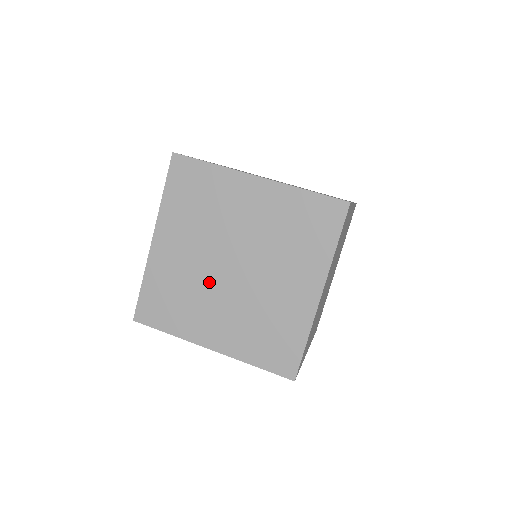
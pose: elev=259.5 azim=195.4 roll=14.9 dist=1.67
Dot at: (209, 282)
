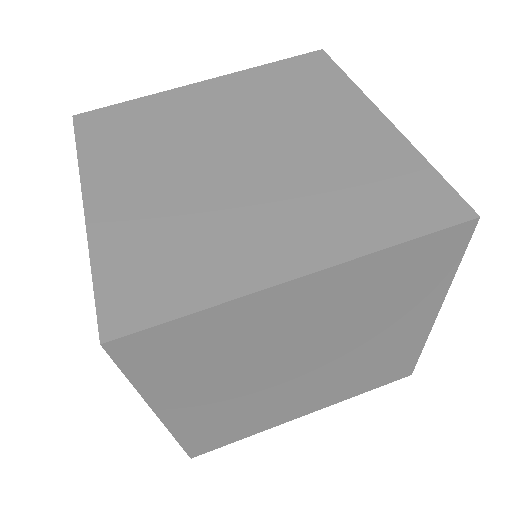
Dot at: (193, 149)
